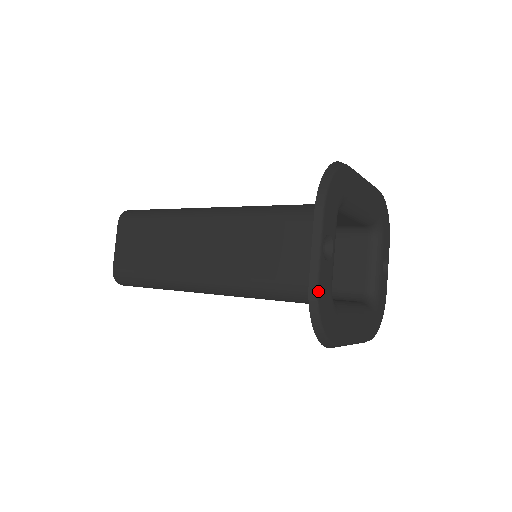
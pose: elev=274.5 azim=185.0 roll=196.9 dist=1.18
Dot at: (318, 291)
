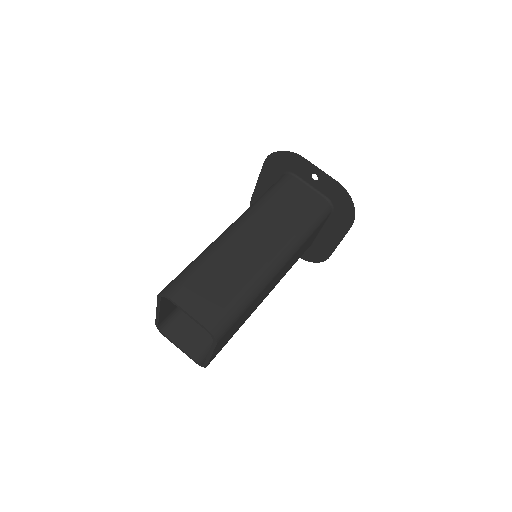
Dot at: (340, 184)
